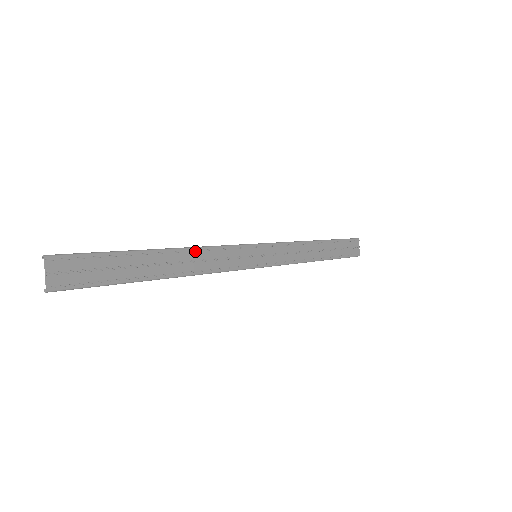
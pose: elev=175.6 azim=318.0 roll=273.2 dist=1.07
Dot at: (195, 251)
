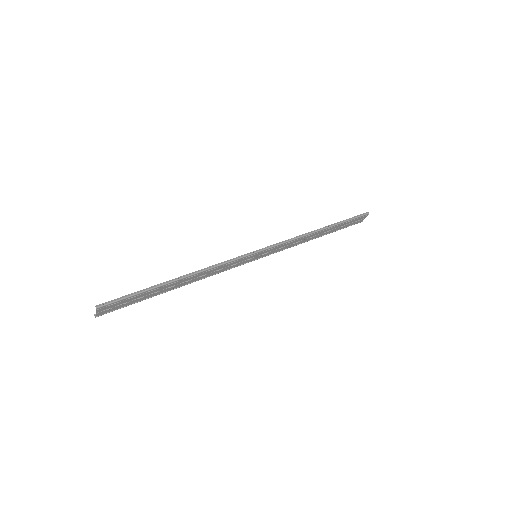
Dot at: (205, 272)
